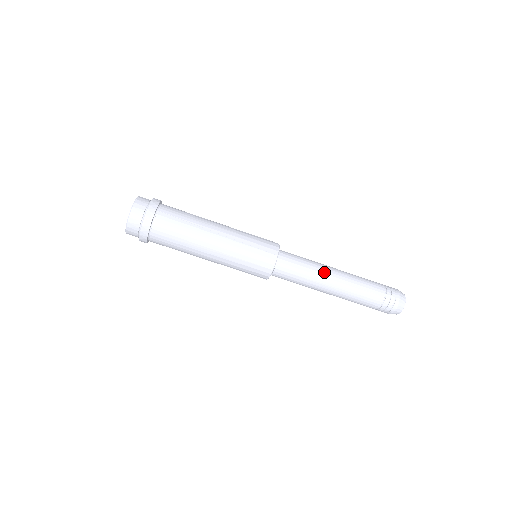
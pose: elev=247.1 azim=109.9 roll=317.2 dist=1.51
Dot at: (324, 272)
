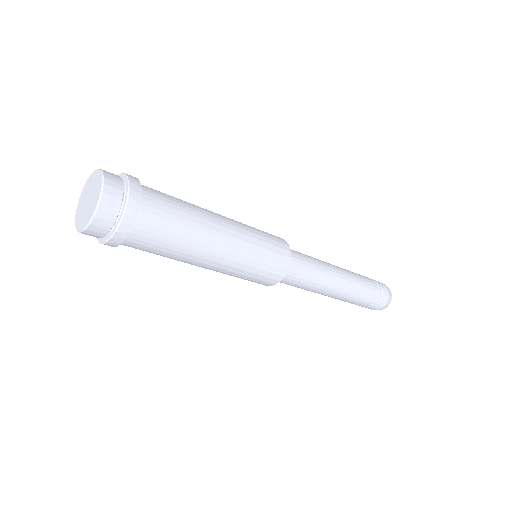
Dot at: (330, 273)
